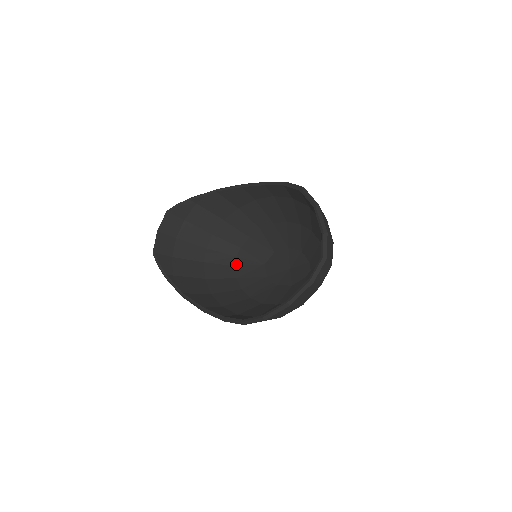
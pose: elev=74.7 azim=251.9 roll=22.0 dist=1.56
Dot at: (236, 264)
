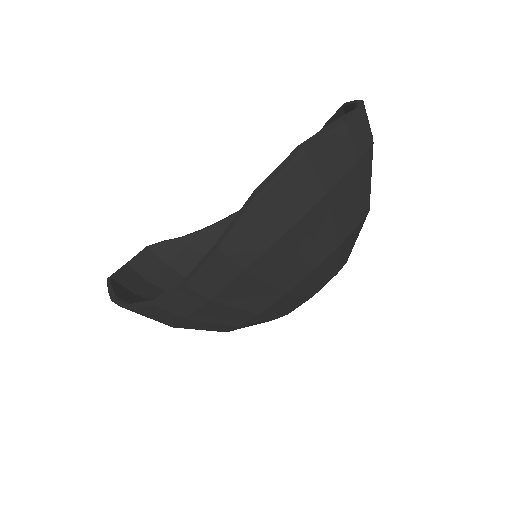
Dot at: occluded
